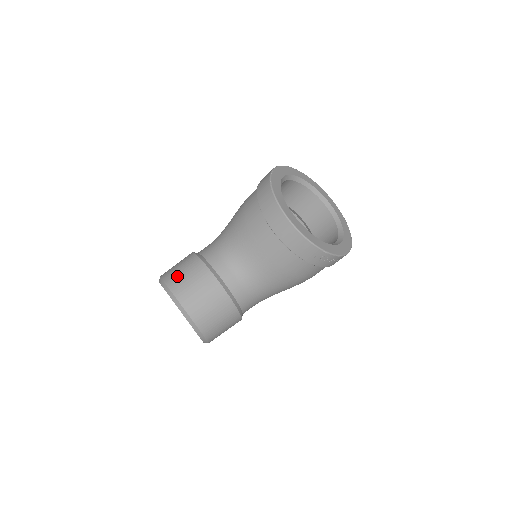
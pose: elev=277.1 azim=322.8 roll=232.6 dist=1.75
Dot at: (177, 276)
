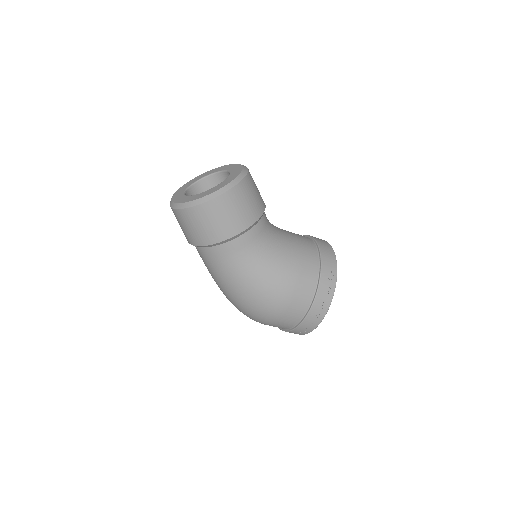
Dot at: occluded
